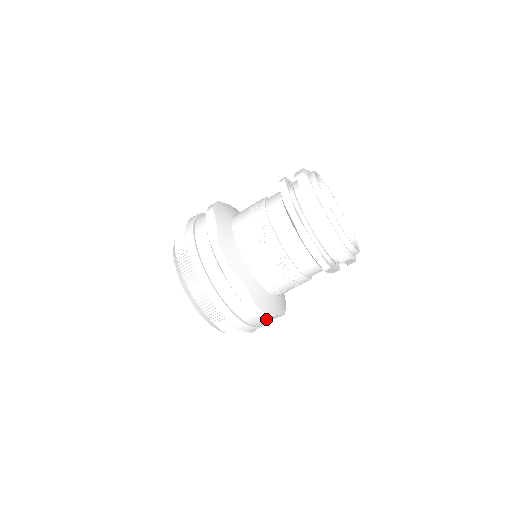
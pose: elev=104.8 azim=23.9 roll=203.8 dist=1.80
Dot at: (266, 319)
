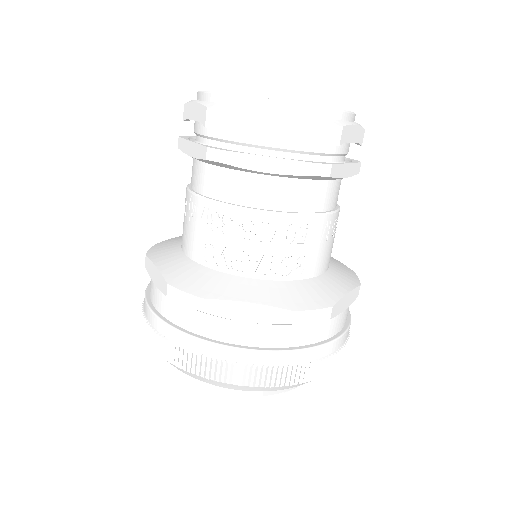
Dot at: (220, 314)
